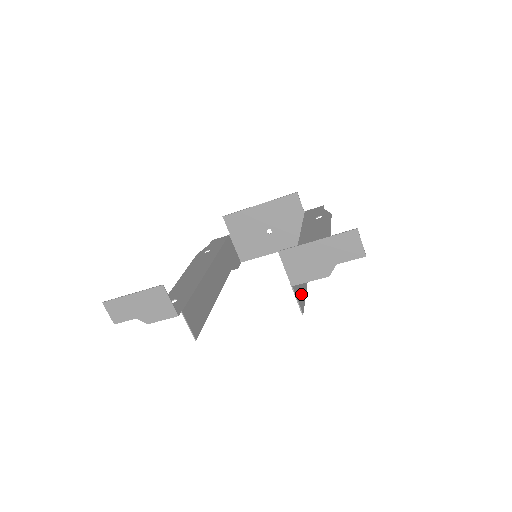
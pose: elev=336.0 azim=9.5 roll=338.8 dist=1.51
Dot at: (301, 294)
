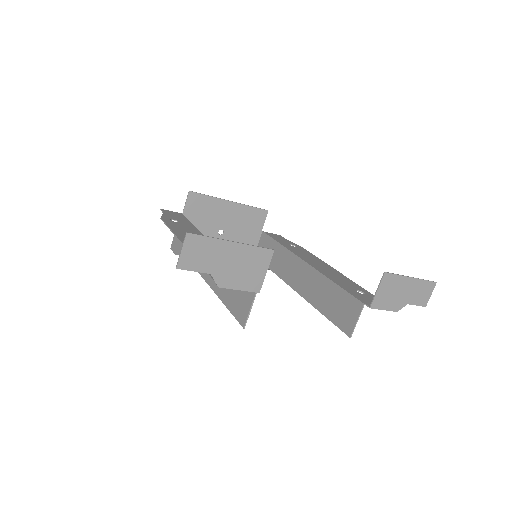
Dot at: (341, 317)
